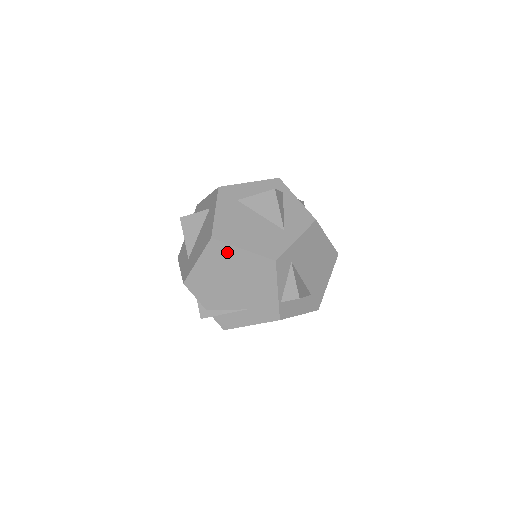
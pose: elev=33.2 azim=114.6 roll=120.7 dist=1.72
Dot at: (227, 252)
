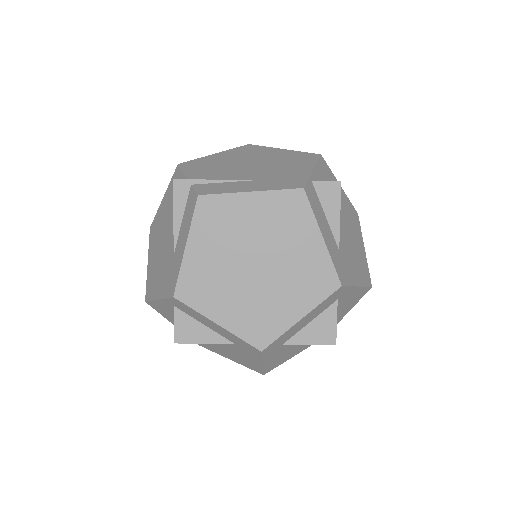
Dot at: (261, 150)
